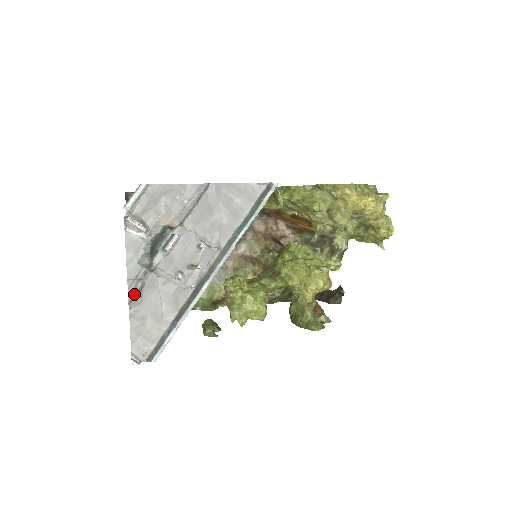
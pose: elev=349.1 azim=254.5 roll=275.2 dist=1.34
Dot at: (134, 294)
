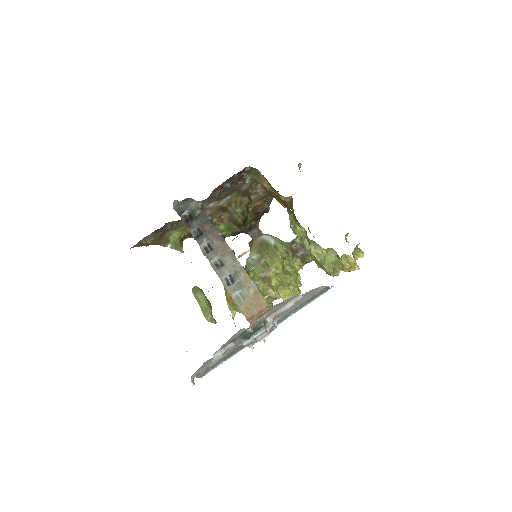
Dot at: (219, 358)
